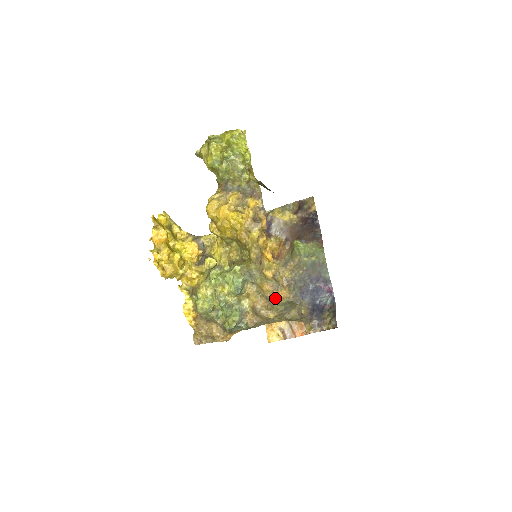
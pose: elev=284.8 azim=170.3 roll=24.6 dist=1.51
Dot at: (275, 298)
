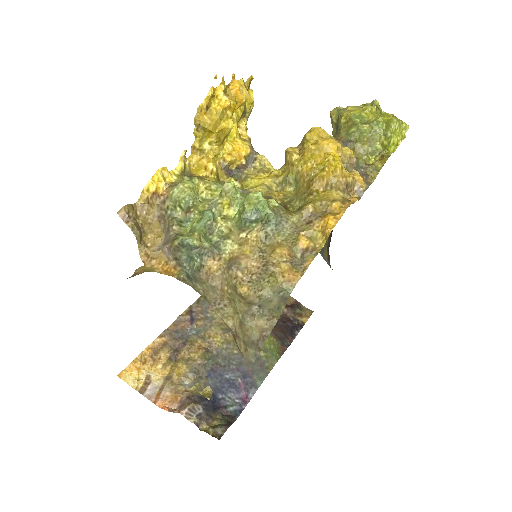
Dot at: (280, 271)
